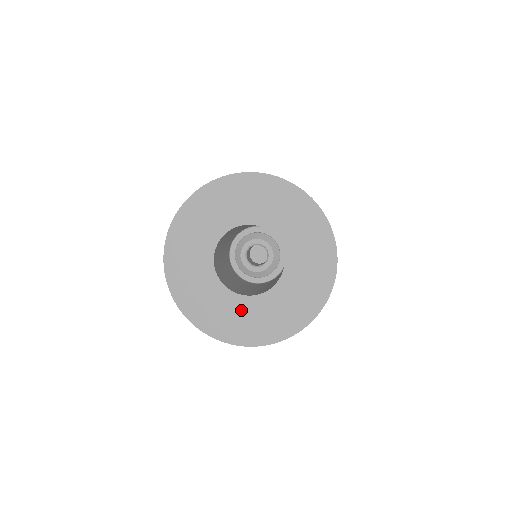
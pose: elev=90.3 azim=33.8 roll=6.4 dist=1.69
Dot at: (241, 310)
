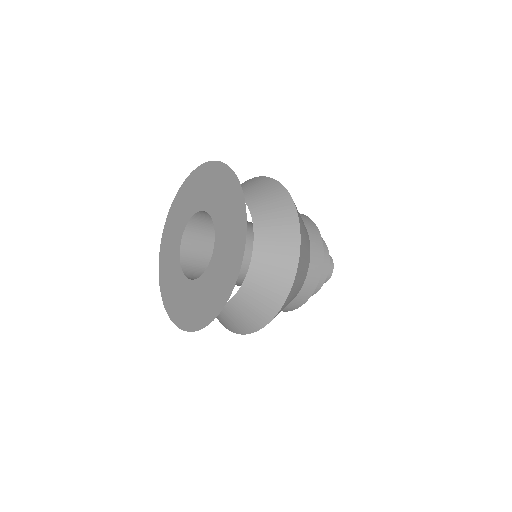
Dot at: (173, 263)
